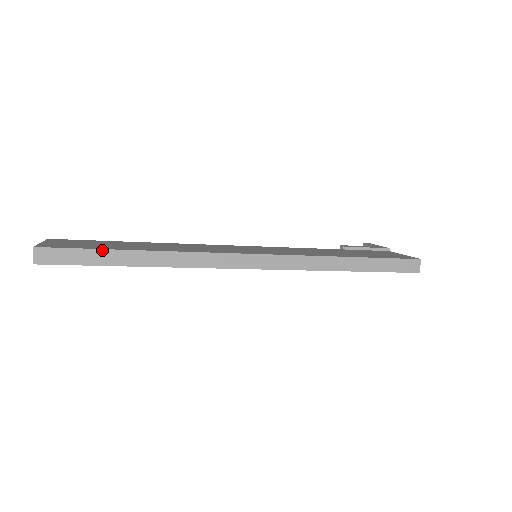
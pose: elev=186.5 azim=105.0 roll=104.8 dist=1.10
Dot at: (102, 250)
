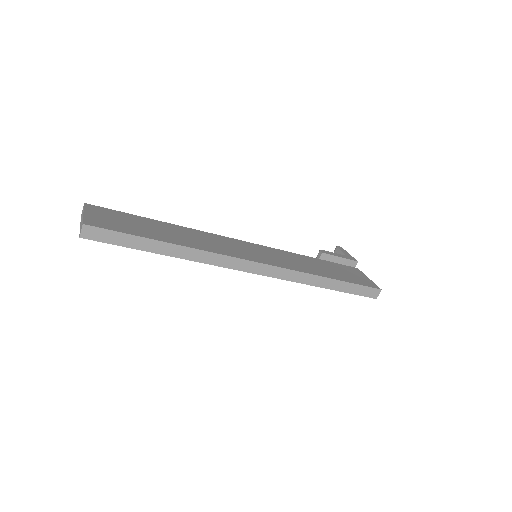
Dot at: (139, 237)
